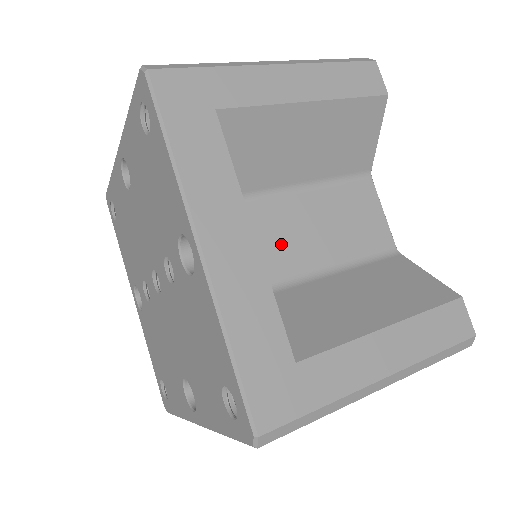
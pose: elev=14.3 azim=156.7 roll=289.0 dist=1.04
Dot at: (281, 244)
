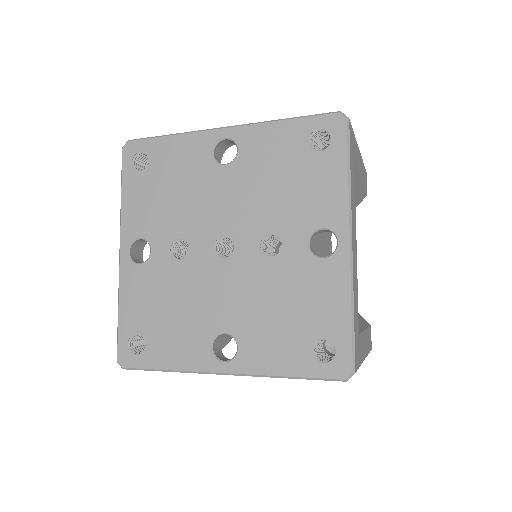
Dot at: occluded
